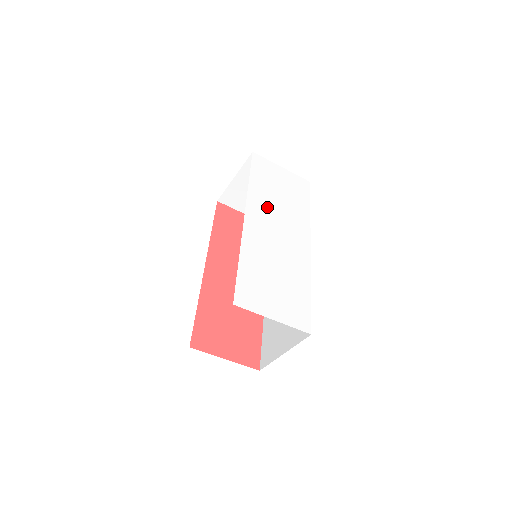
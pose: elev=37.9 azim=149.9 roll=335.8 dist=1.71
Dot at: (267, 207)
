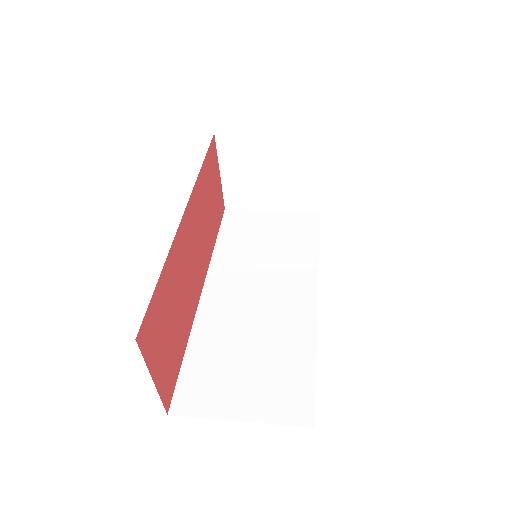
Dot at: occluded
